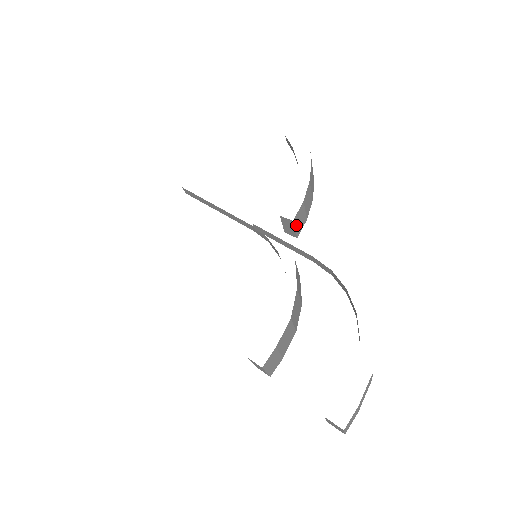
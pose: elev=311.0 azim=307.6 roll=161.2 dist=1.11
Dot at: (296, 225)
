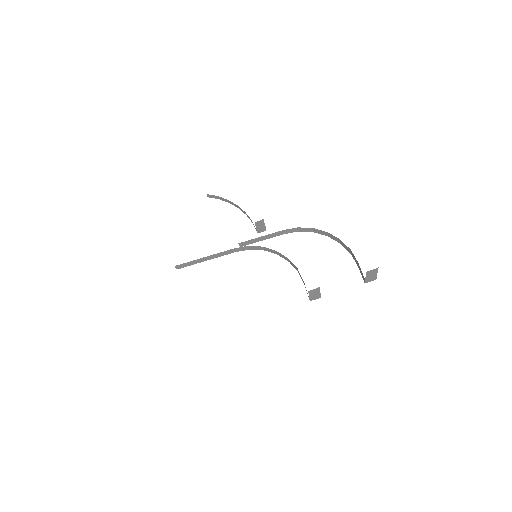
Dot at: occluded
